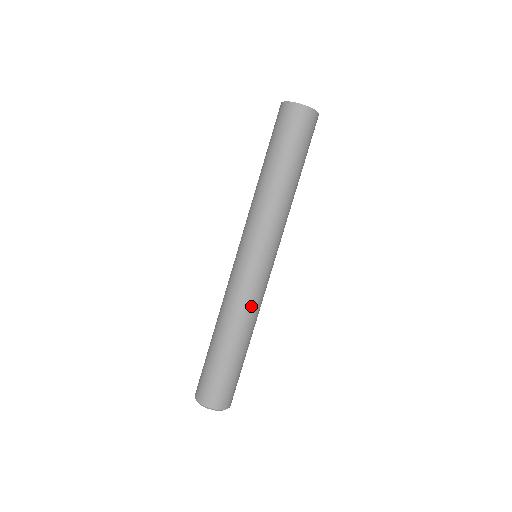
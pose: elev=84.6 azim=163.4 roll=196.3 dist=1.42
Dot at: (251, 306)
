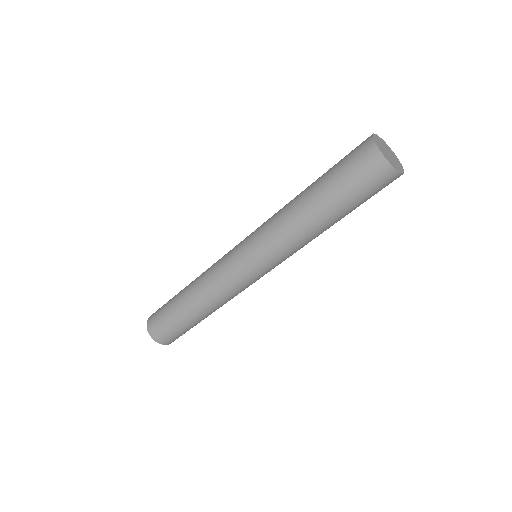
Dot at: (218, 291)
